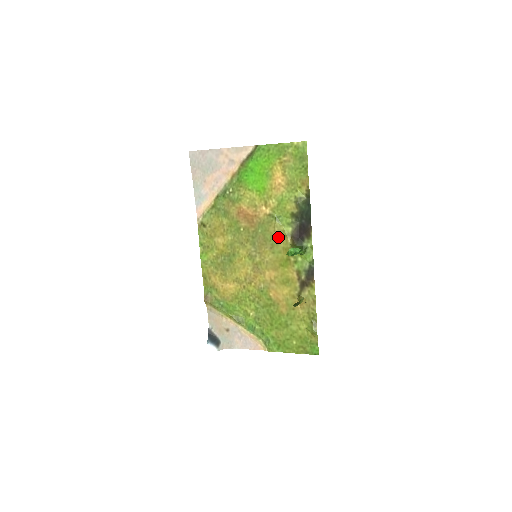
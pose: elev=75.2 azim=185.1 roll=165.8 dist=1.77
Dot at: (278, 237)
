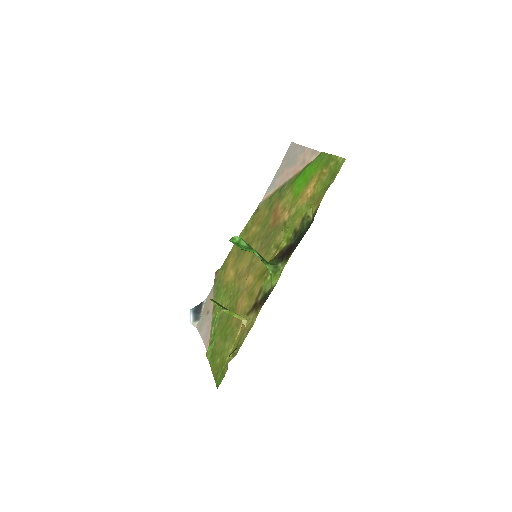
Dot at: (275, 247)
